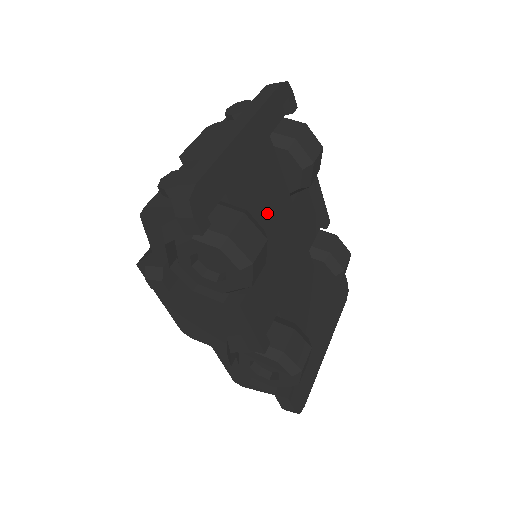
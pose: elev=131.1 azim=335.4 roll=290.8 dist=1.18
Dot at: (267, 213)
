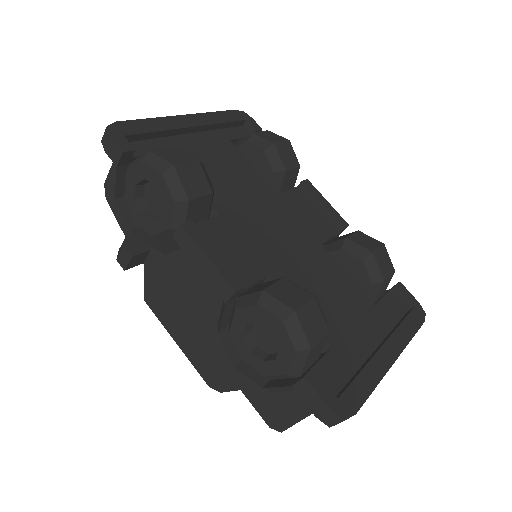
Dot at: (234, 186)
